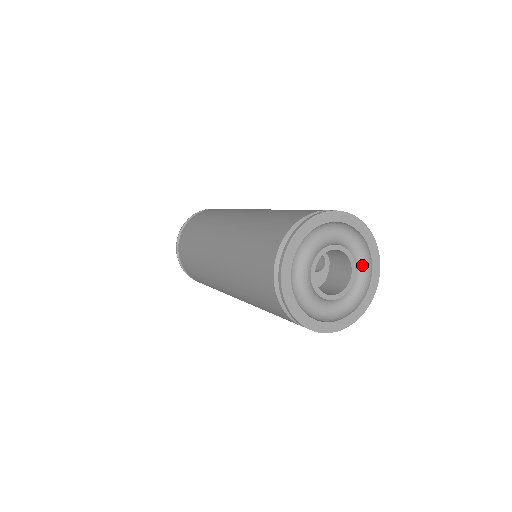
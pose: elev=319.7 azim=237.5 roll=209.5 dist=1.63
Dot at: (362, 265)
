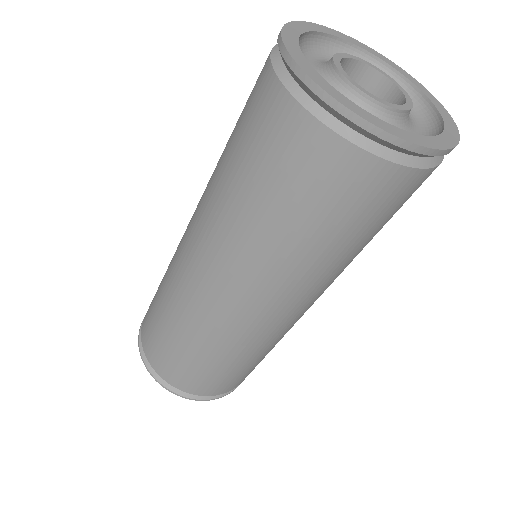
Dot at: occluded
